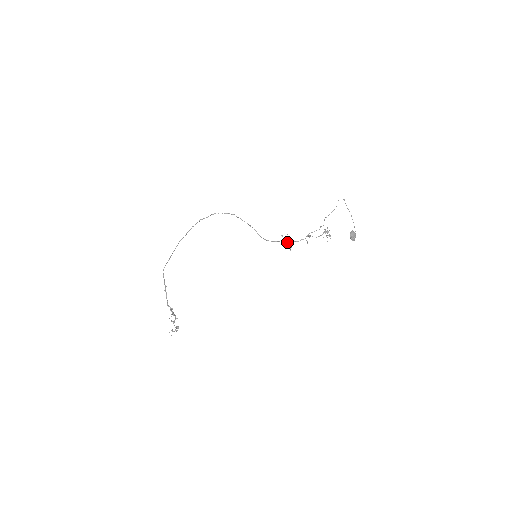
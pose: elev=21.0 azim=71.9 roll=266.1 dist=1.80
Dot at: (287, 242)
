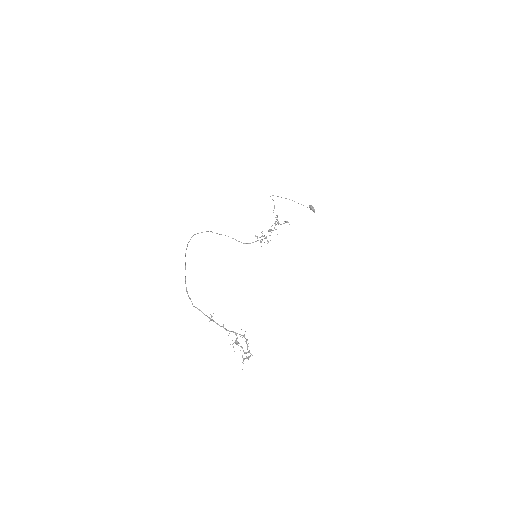
Dot at: (264, 238)
